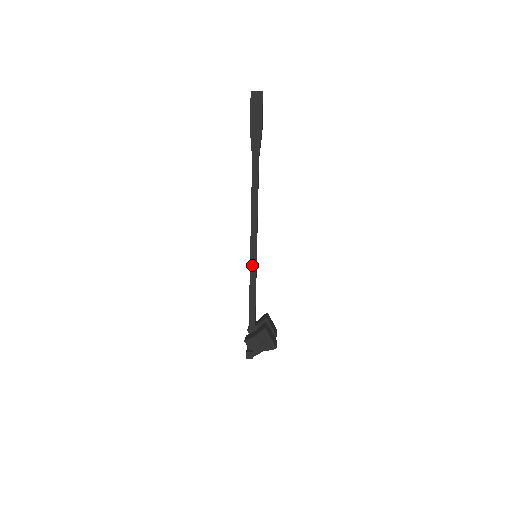
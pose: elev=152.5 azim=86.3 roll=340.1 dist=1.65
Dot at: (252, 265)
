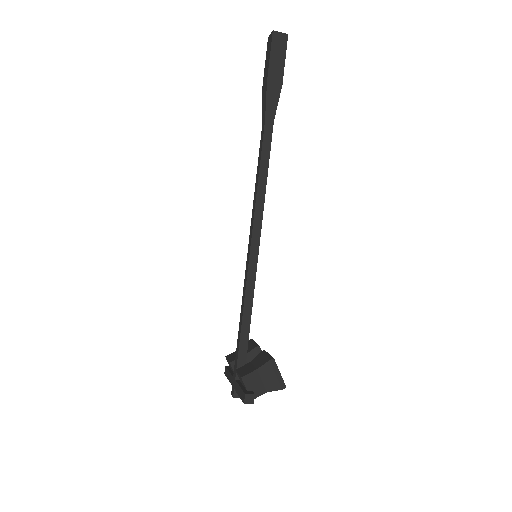
Dot at: (251, 268)
